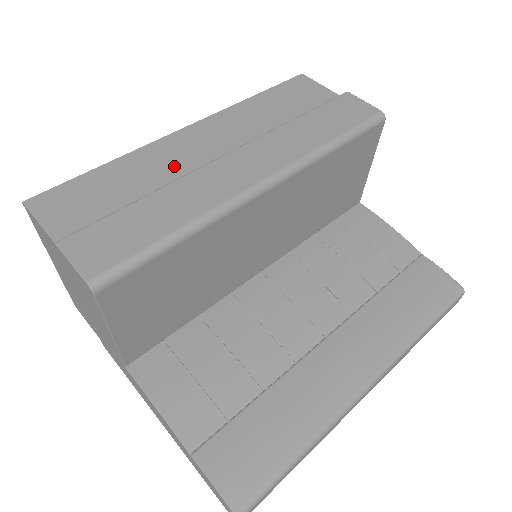
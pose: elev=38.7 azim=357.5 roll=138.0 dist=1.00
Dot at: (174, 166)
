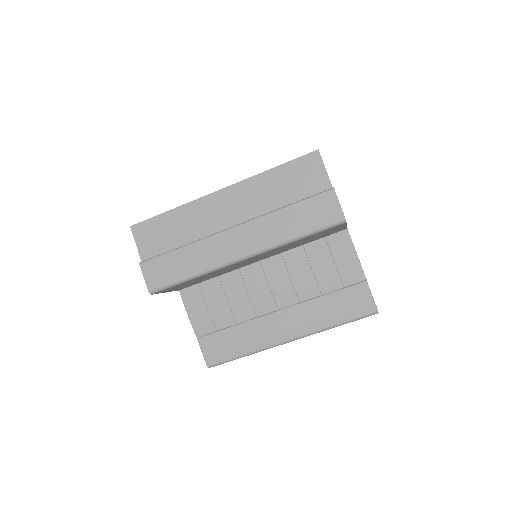
Dot at: (204, 223)
